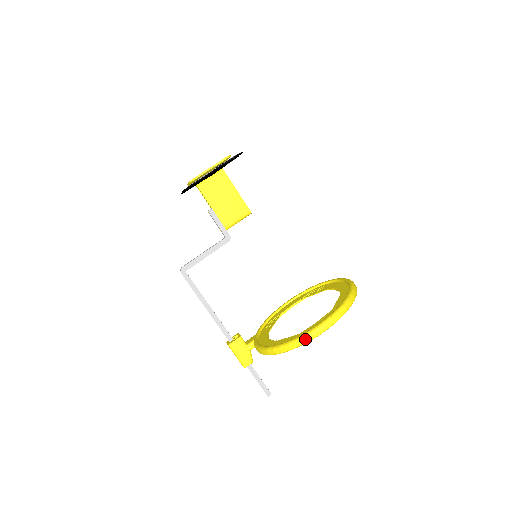
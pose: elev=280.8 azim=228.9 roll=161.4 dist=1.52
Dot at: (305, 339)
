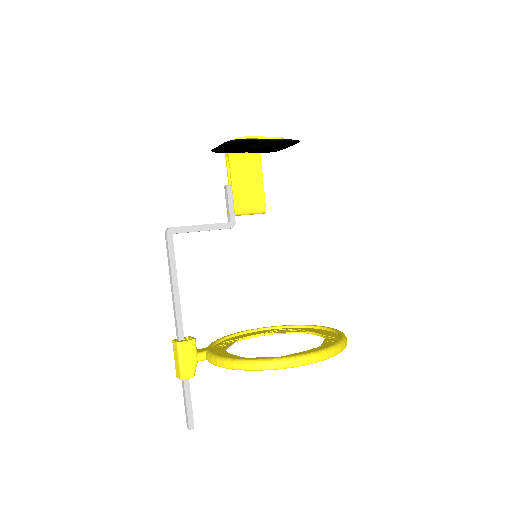
Dot at: (292, 362)
